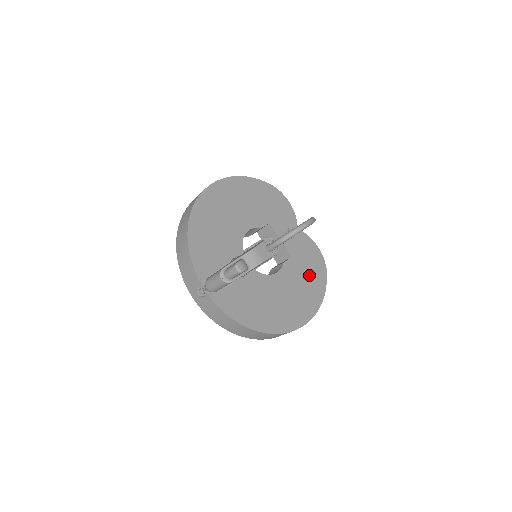
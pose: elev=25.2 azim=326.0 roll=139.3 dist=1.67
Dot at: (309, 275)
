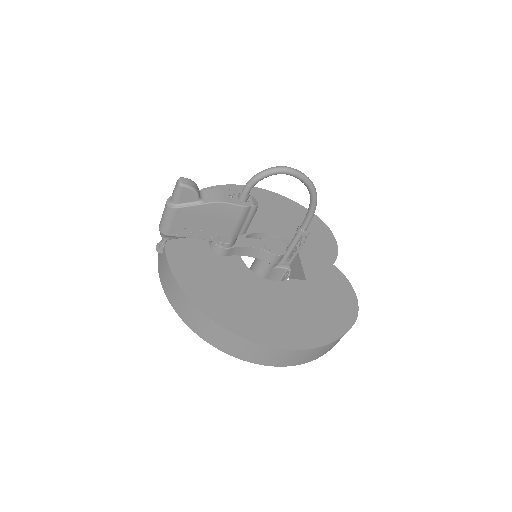
Dot at: (323, 309)
